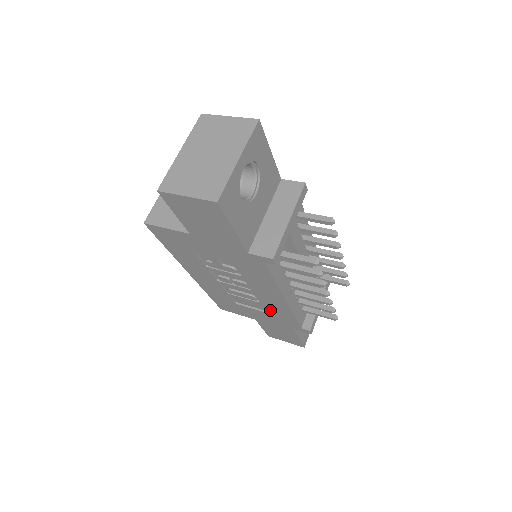
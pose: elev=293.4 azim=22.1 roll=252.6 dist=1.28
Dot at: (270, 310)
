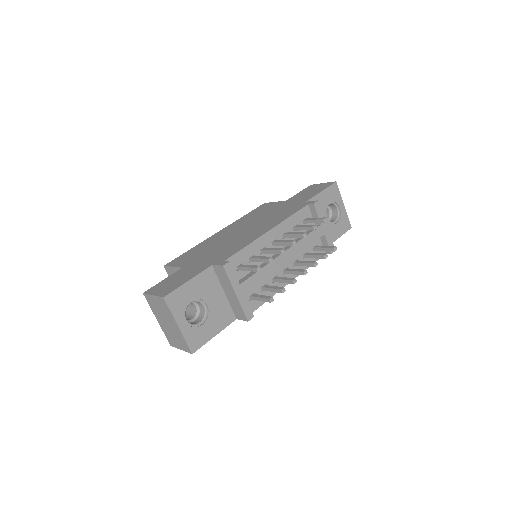
Dot at: occluded
